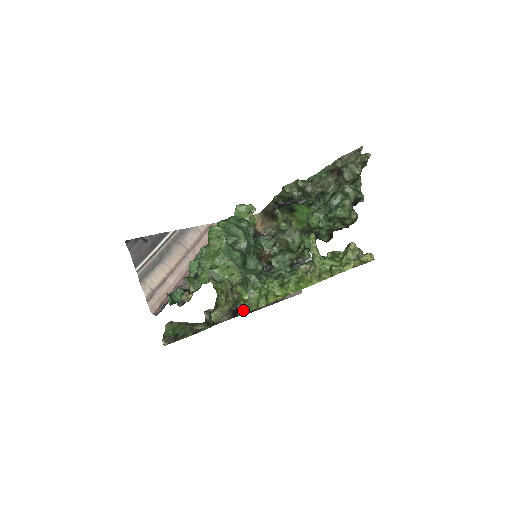
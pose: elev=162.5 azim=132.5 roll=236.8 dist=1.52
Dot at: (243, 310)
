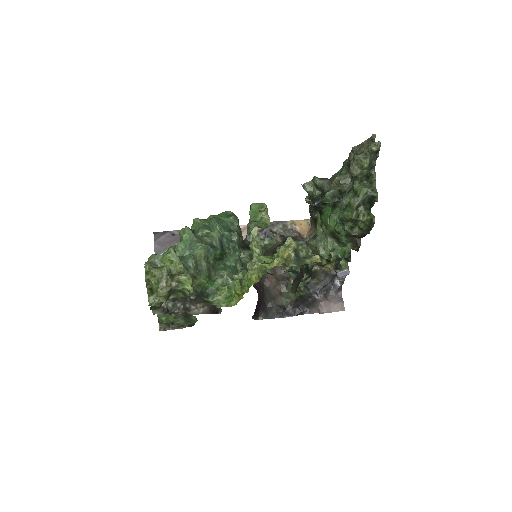
Dot at: occluded
